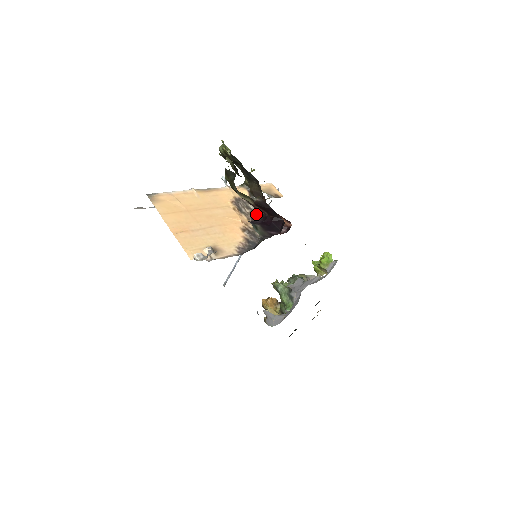
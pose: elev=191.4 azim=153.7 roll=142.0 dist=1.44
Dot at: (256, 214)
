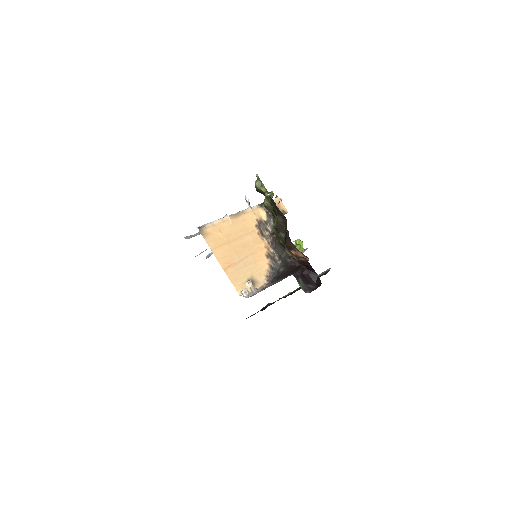
Dot at: (276, 241)
